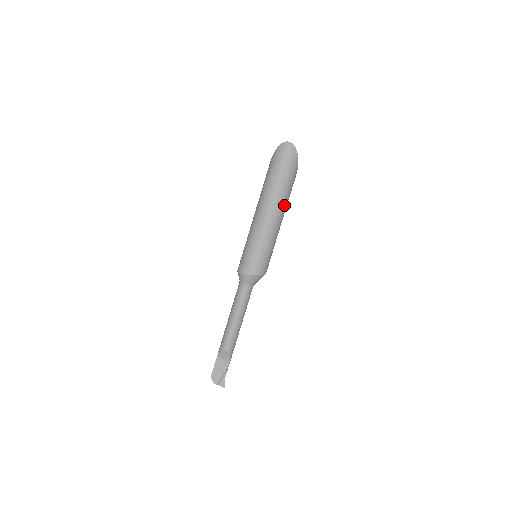
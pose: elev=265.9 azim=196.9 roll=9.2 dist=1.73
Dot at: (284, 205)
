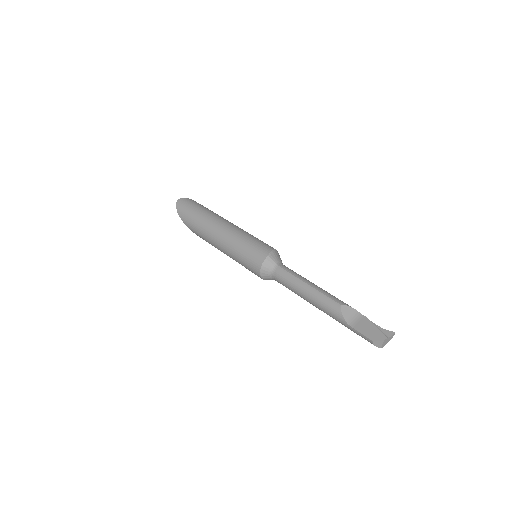
Dot at: occluded
